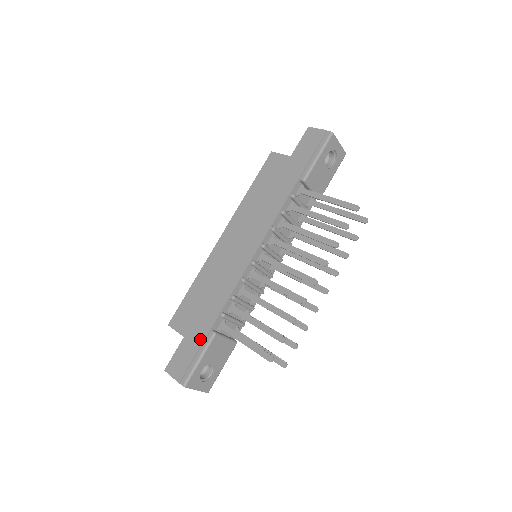
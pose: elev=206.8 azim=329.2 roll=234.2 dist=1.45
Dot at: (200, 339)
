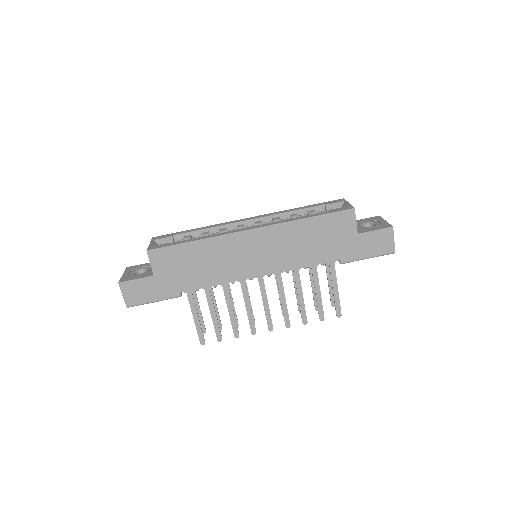
Dot at: (166, 291)
